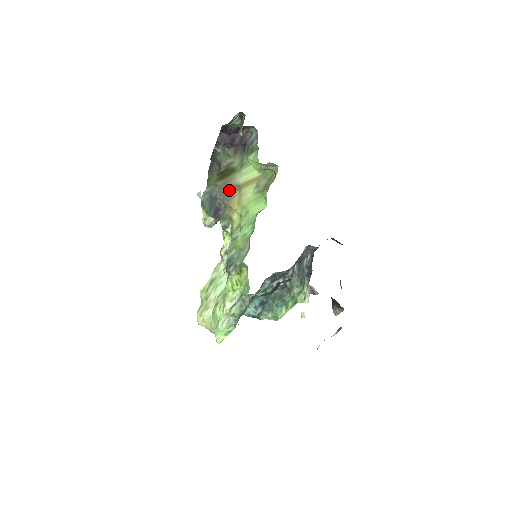
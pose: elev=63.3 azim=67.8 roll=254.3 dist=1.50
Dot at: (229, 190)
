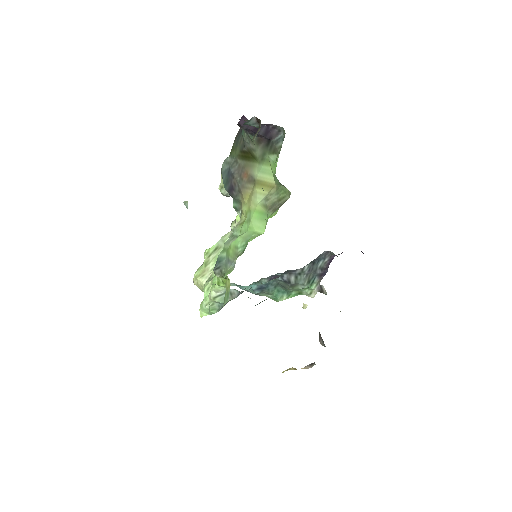
Dot at: (245, 177)
